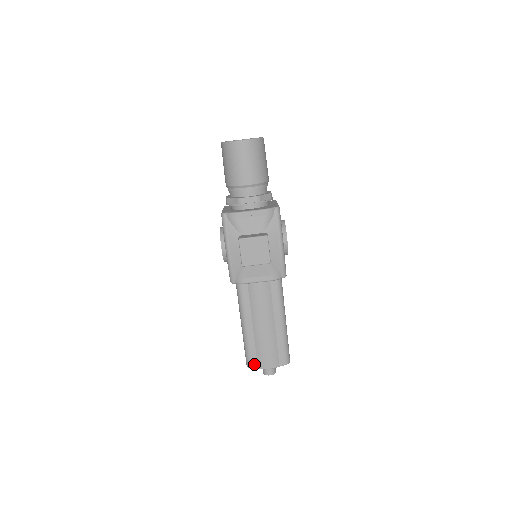
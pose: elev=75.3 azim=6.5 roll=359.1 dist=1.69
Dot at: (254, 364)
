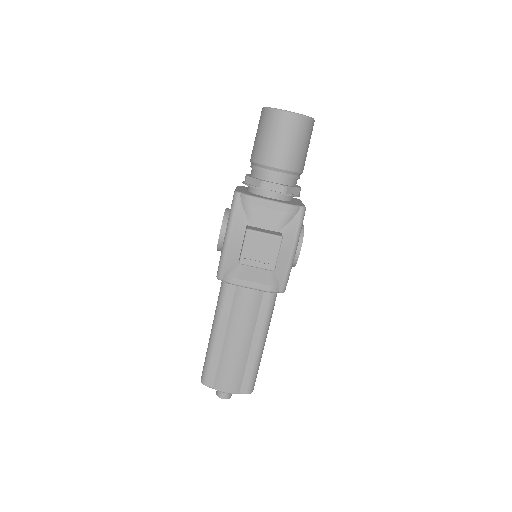
Dot at: (210, 381)
